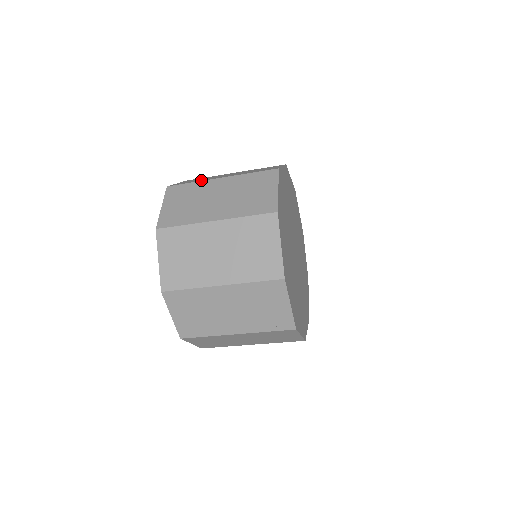
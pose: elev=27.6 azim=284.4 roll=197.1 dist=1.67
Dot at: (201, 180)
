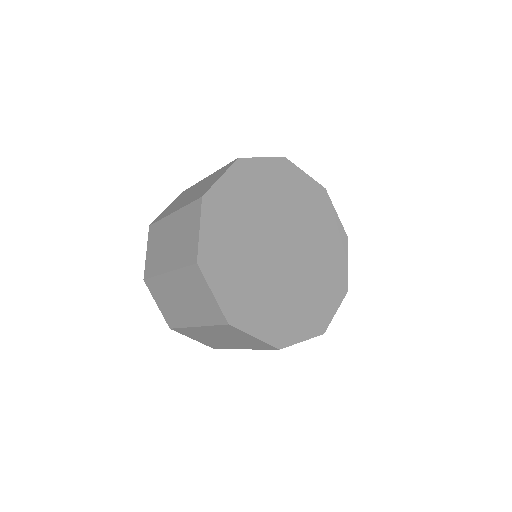
Dot at: (157, 269)
